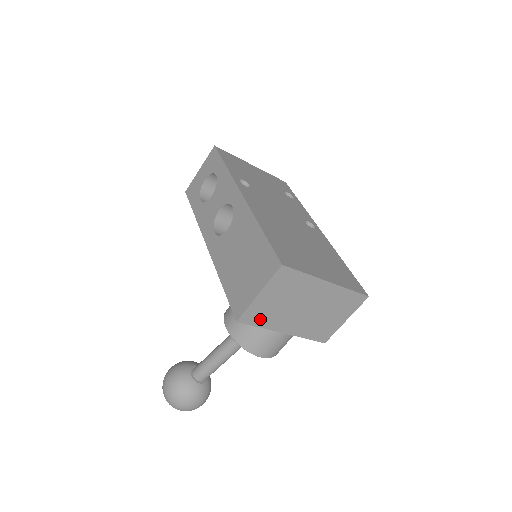
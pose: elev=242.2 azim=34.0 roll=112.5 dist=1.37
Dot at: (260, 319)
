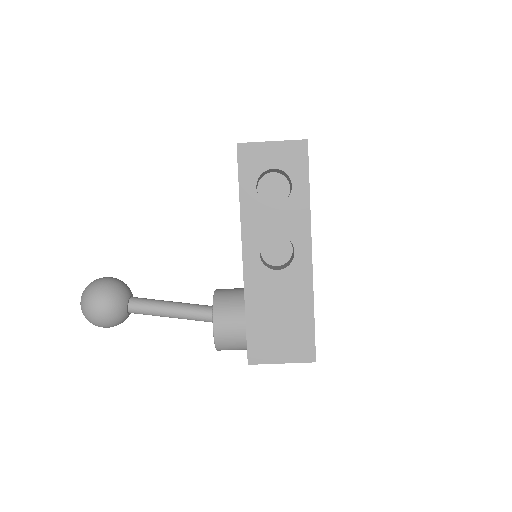
Dot at: occluded
